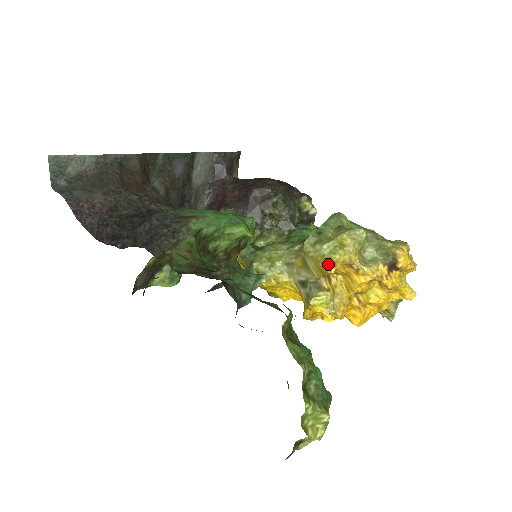
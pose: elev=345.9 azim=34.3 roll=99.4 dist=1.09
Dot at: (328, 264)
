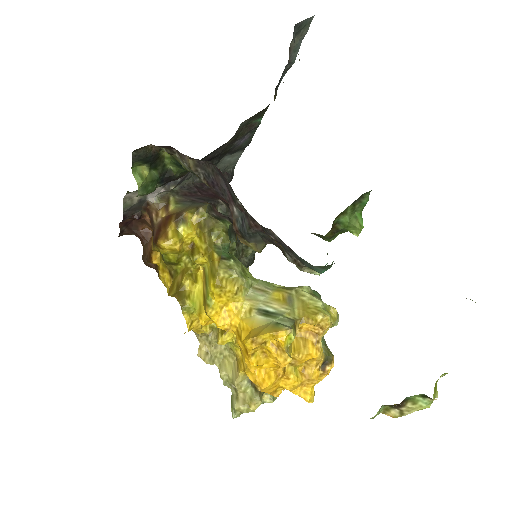
Dot at: (318, 316)
